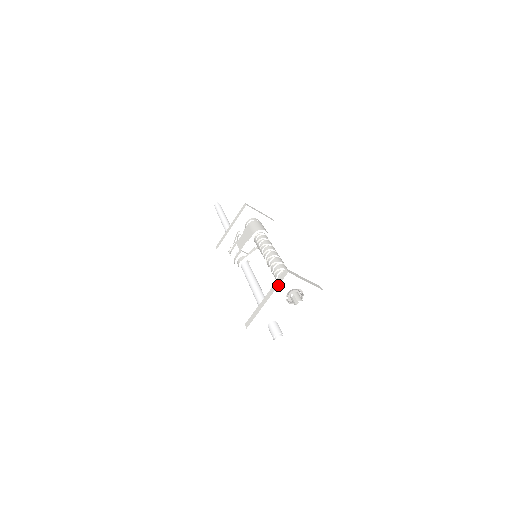
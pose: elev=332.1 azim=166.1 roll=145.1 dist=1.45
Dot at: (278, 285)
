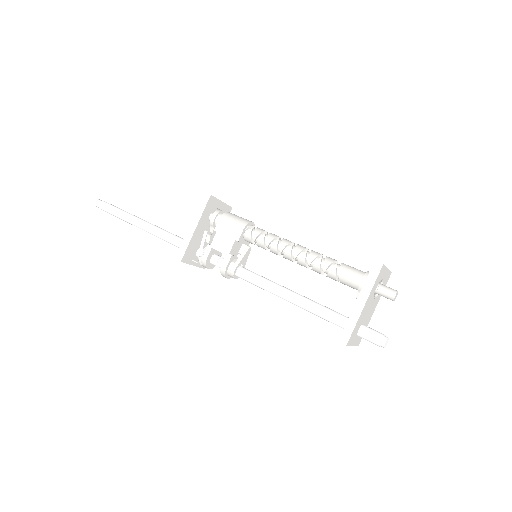
Dot at: (375, 282)
